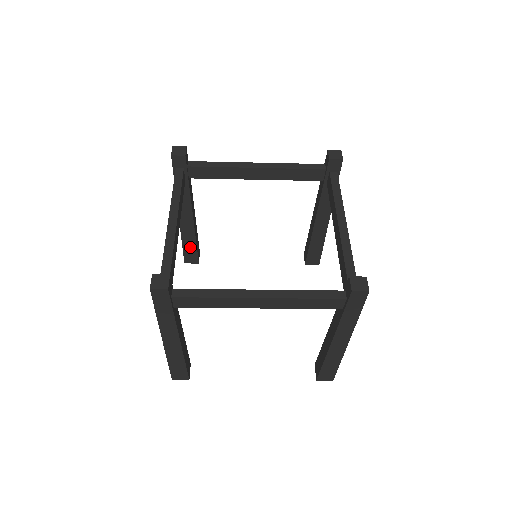
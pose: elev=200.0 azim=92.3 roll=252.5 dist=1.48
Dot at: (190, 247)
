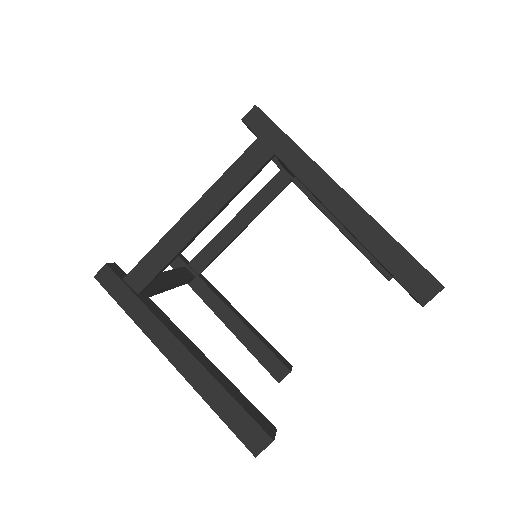
Dot at: (263, 354)
